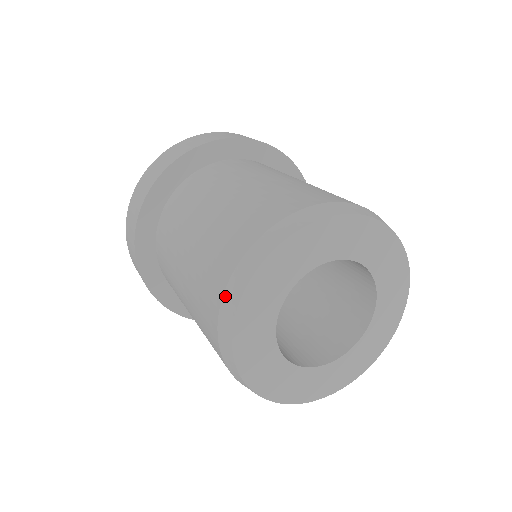
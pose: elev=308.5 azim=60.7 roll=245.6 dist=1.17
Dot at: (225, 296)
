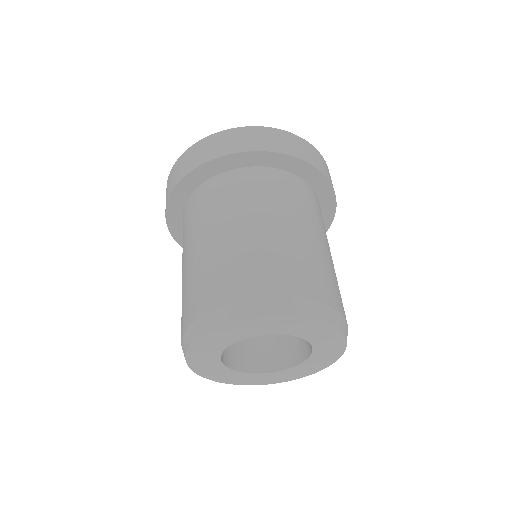
Dot at: (192, 325)
